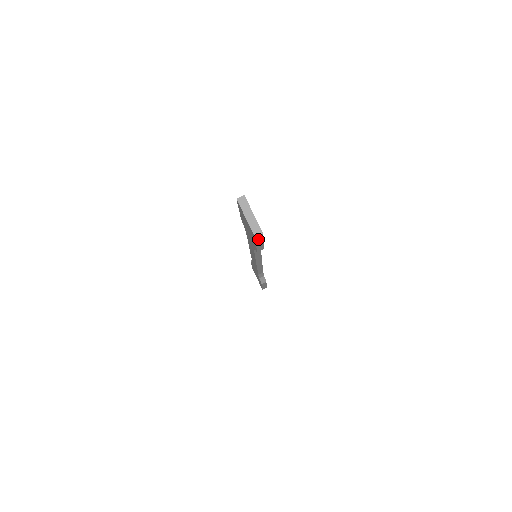
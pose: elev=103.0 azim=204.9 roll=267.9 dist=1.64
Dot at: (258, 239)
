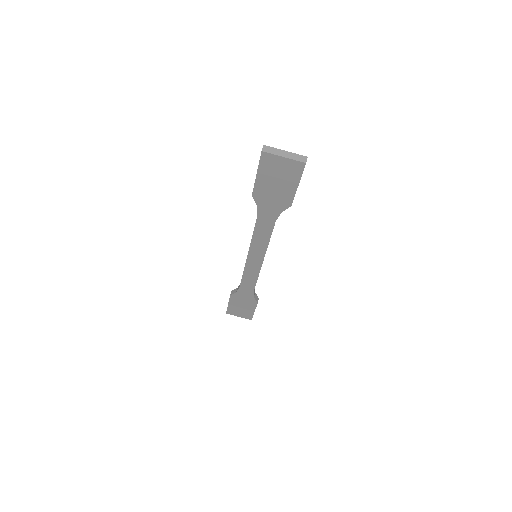
Dot at: (303, 170)
